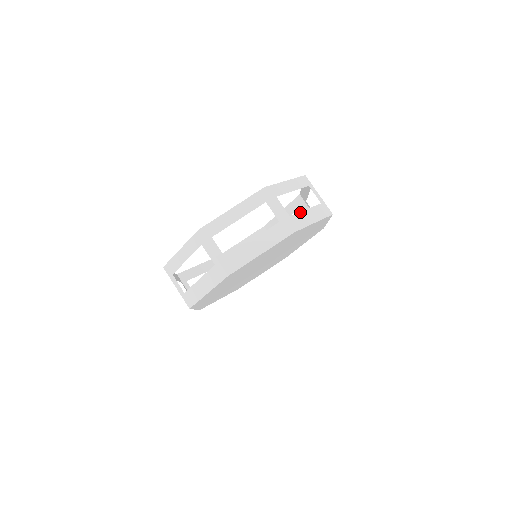
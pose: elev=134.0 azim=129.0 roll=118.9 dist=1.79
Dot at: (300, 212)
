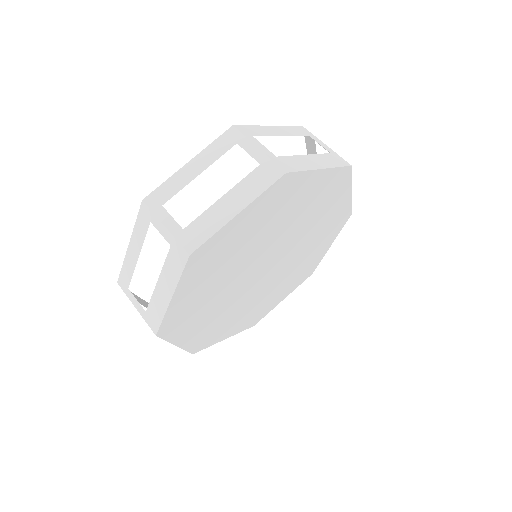
Dot at: occluded
